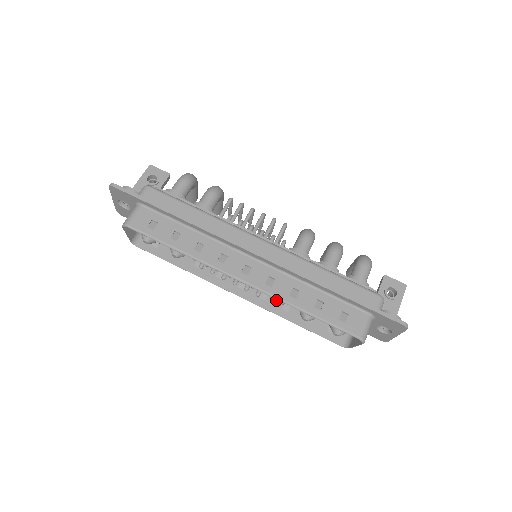
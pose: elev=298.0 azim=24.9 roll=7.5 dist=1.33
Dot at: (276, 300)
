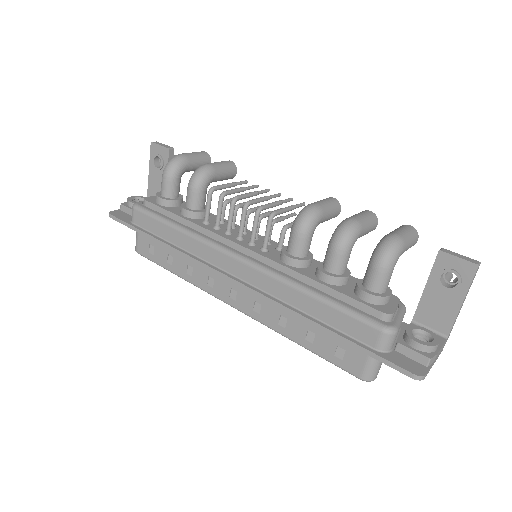
Dot at: occluded
